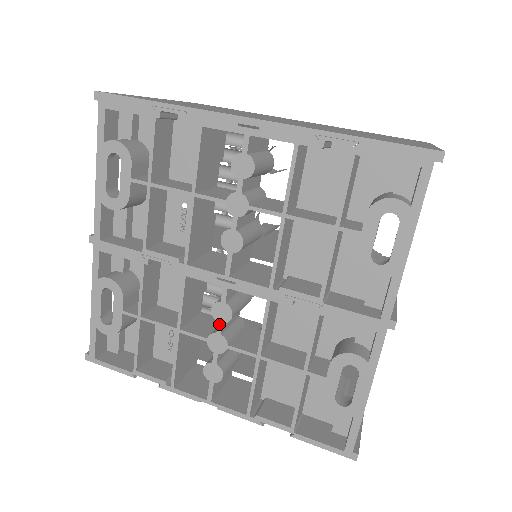
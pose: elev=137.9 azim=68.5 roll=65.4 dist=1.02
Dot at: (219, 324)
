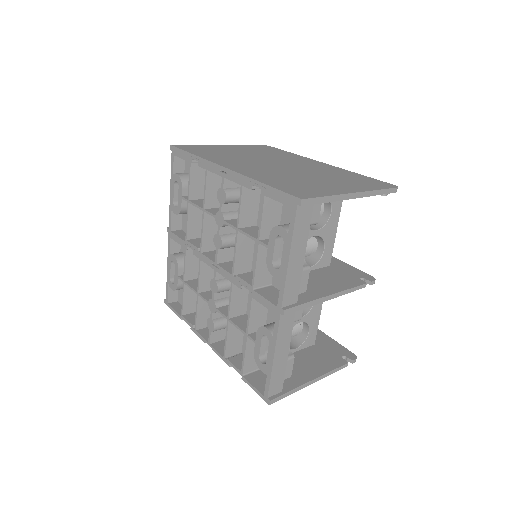
Dot at: (213, 293)
